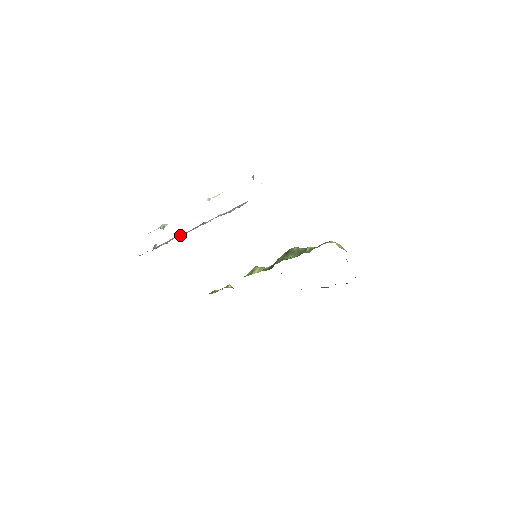
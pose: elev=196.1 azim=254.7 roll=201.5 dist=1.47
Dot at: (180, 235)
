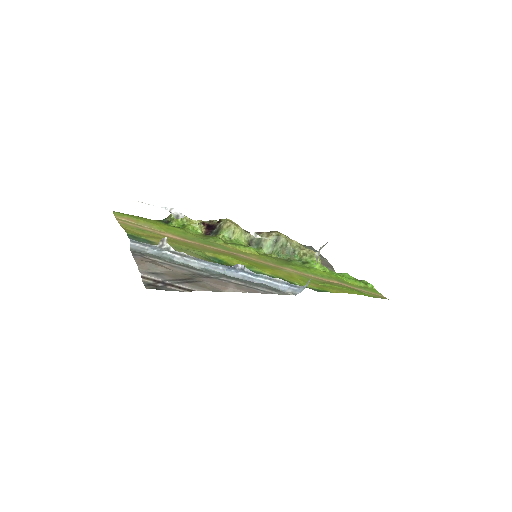
Dot at: (213, 269)
